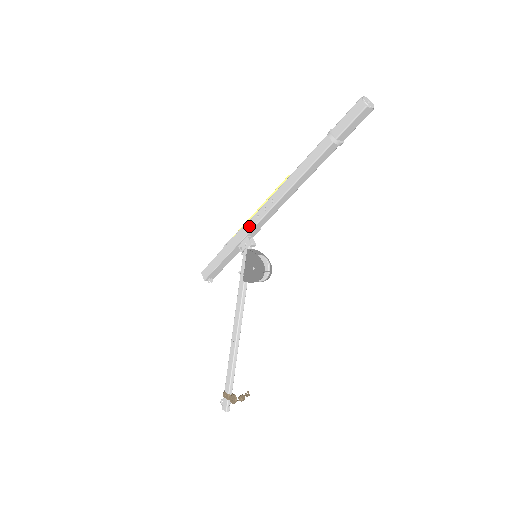
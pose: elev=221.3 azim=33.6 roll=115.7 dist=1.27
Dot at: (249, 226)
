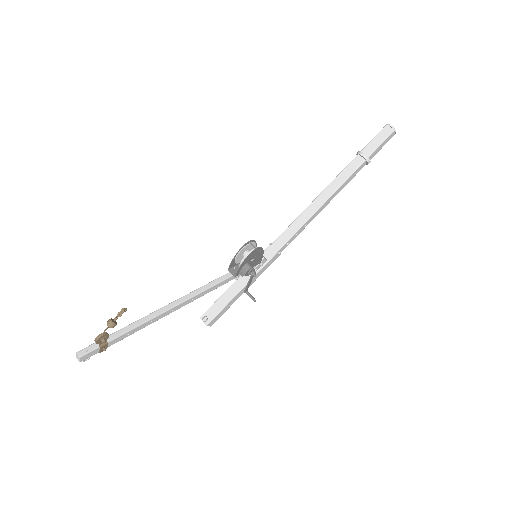
Dot at: (269, 247)
